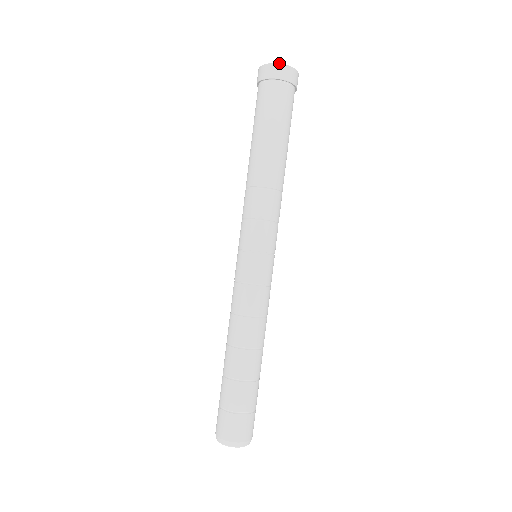
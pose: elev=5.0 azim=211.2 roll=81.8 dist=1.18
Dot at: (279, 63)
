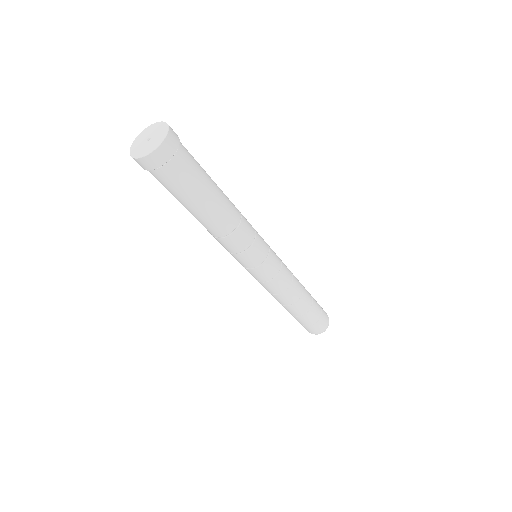
Dot at: (162, 142)
